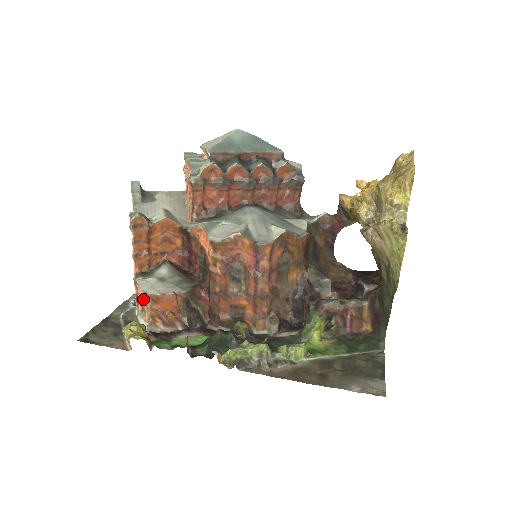
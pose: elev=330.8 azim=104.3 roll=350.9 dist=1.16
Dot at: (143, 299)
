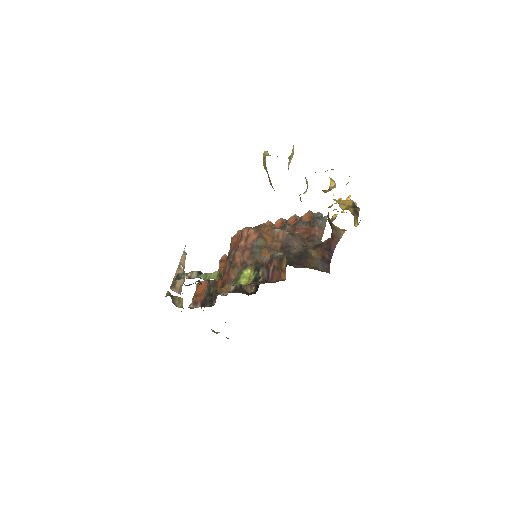
Dot at: occluded
